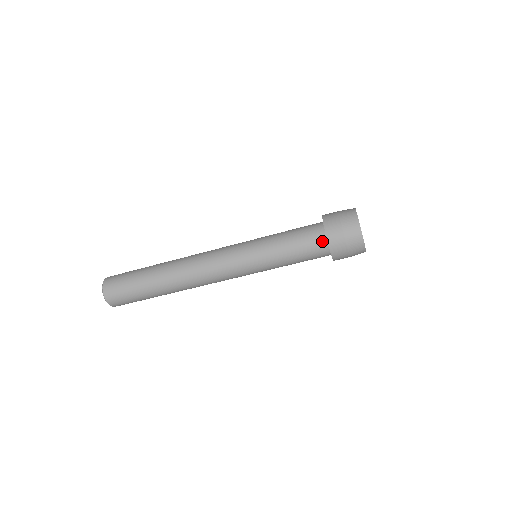
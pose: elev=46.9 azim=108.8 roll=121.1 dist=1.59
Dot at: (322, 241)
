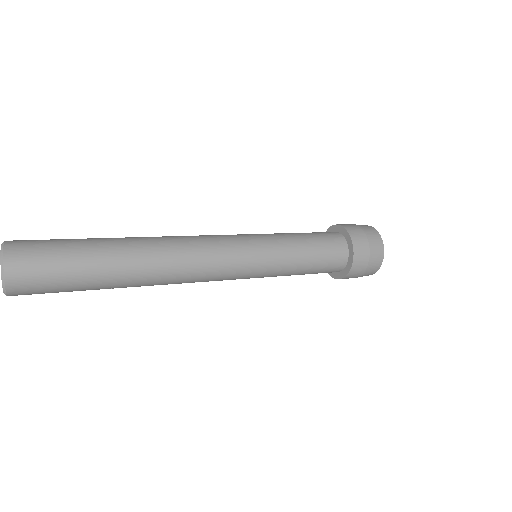
Dot at: occluded
